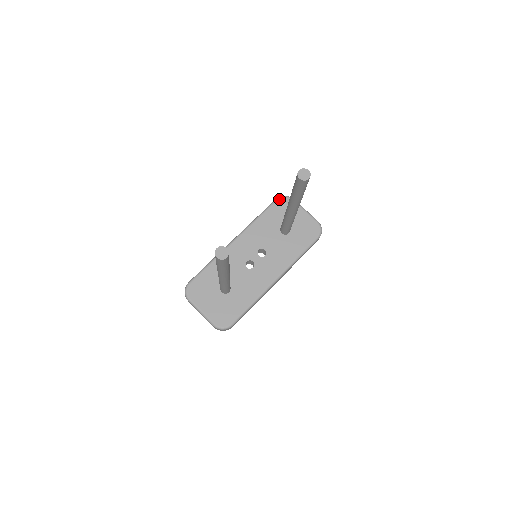
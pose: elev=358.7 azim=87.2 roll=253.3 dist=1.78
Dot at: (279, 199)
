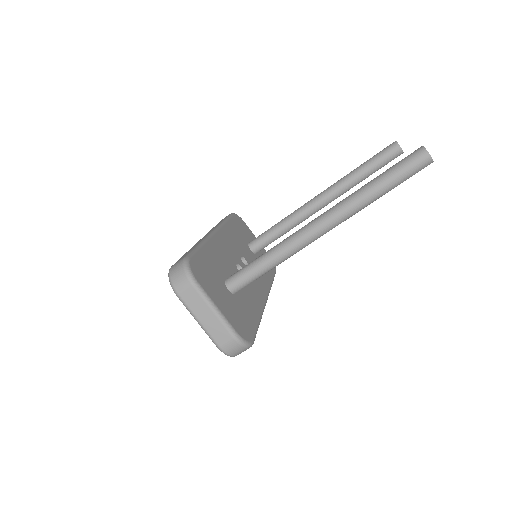
Dot at: (235, 214)
